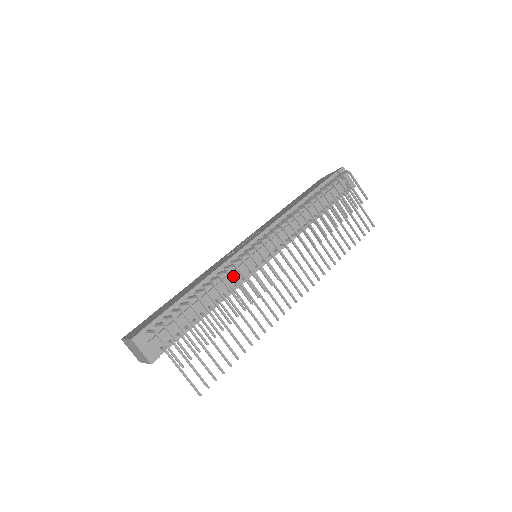
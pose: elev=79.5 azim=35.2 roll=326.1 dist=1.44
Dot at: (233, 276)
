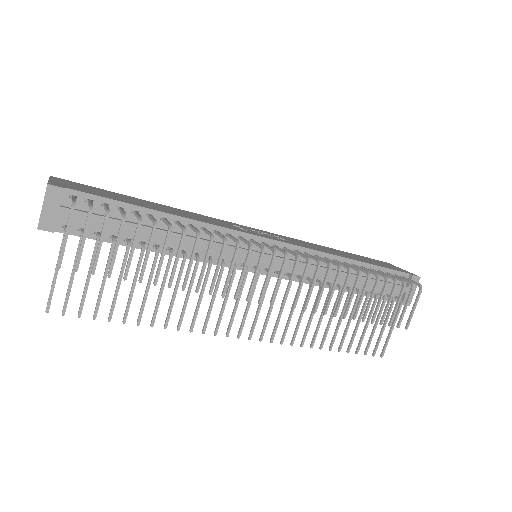
Dot at: (211, 247)
